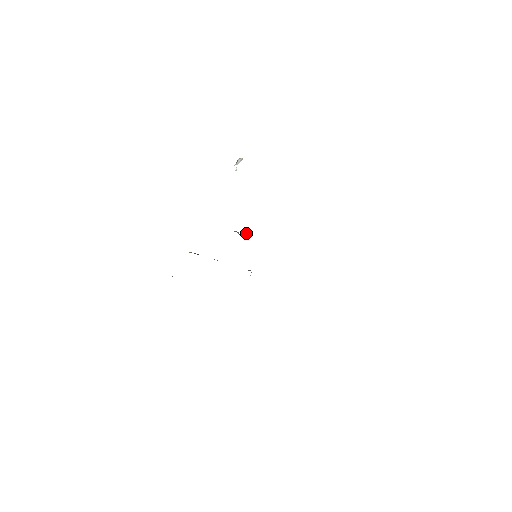
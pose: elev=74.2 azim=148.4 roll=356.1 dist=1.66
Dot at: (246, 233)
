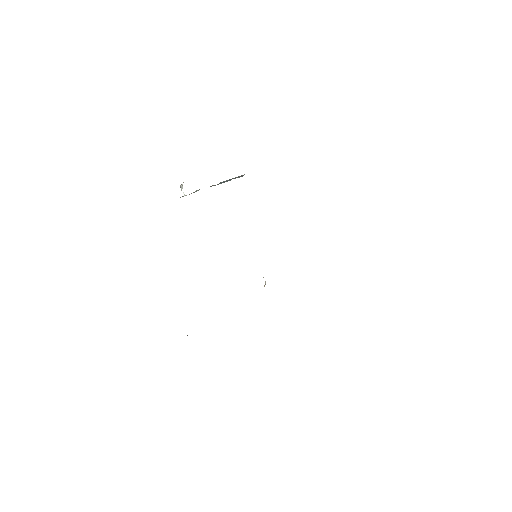
Dot at: occluded
